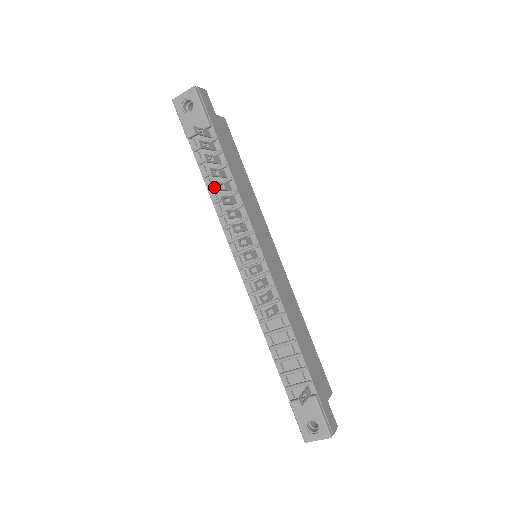
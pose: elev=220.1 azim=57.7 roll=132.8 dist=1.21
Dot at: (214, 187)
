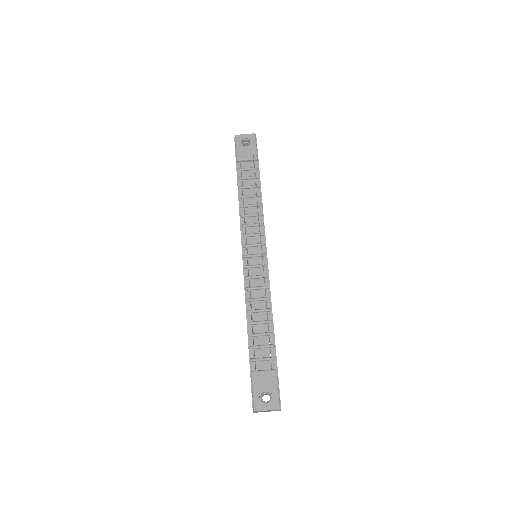
Dot at: (245, 196)
